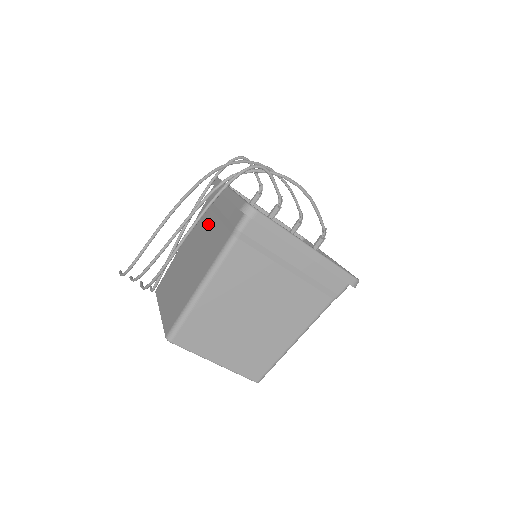
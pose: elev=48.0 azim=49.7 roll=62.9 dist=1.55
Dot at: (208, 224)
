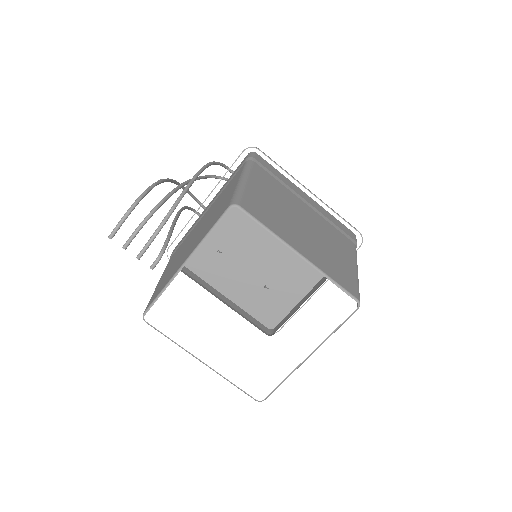
Dot at: (198, 224)
